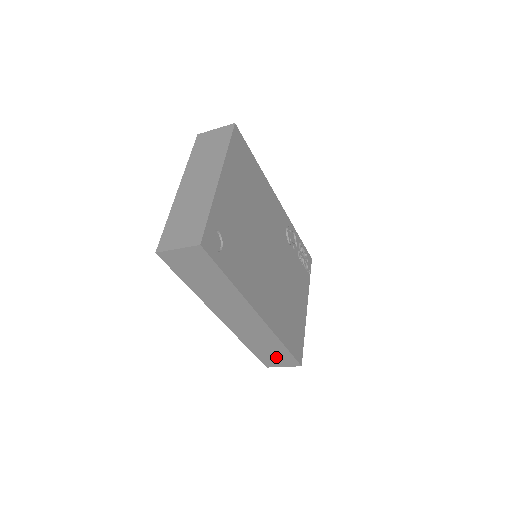
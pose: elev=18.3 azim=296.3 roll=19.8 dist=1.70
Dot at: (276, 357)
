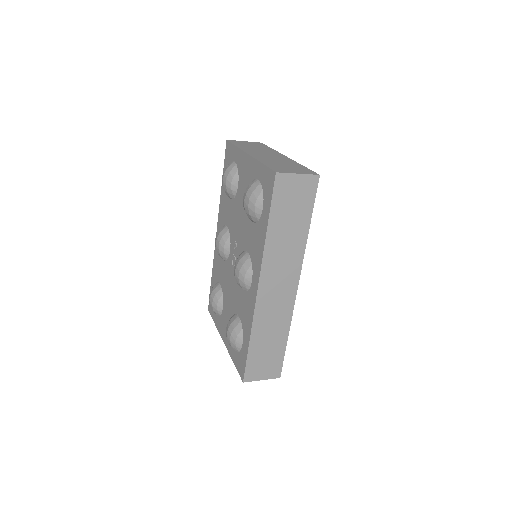
Dot at: (266, 360)
